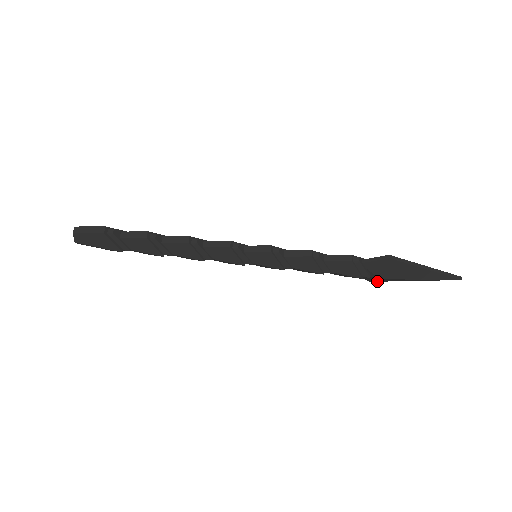
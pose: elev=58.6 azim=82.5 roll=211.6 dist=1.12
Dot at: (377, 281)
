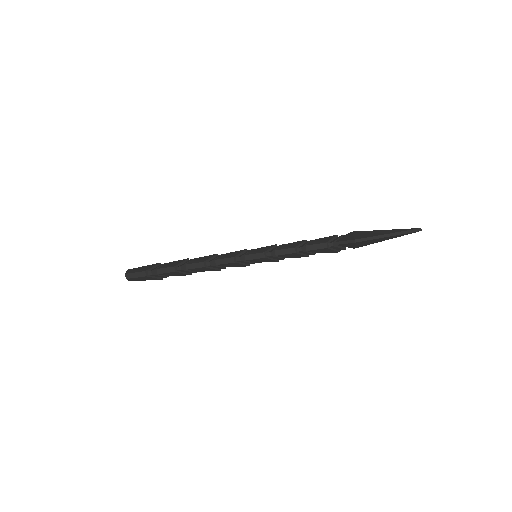
Dot at: occluded
